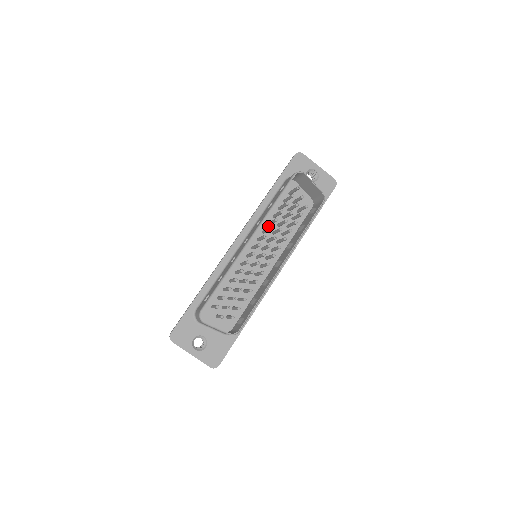
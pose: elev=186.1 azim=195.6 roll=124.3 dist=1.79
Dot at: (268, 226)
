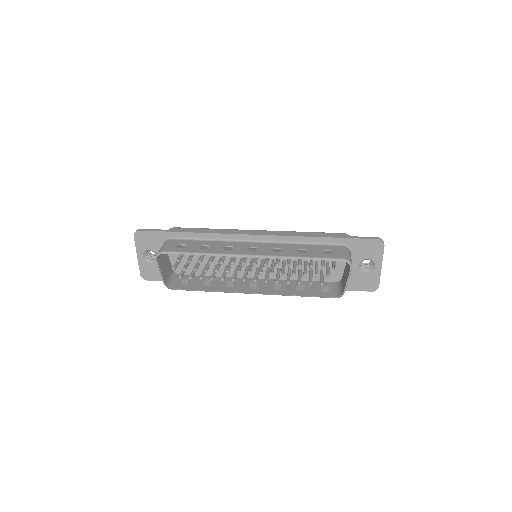
Dot at: occluded
